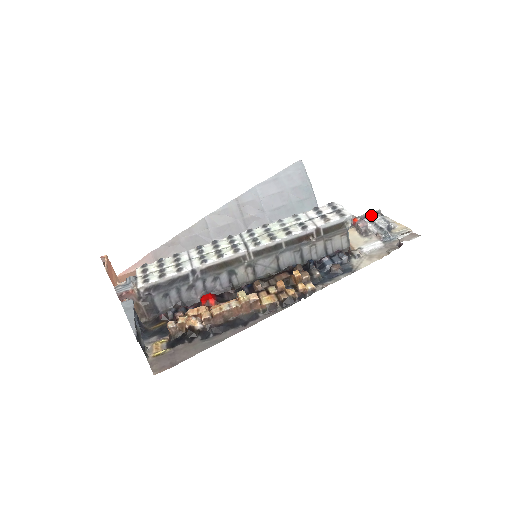
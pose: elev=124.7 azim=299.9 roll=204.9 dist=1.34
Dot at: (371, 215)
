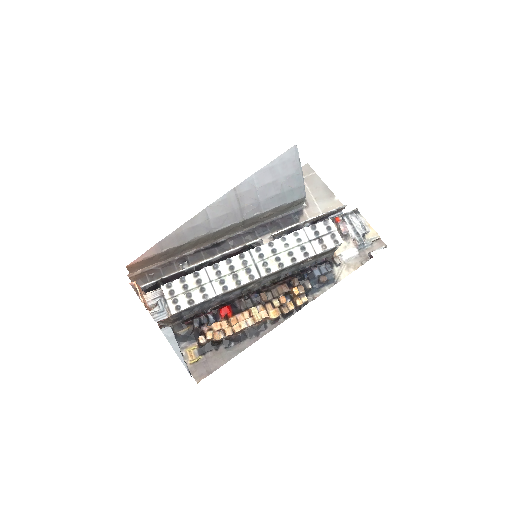
Dot at: (350, 214)
